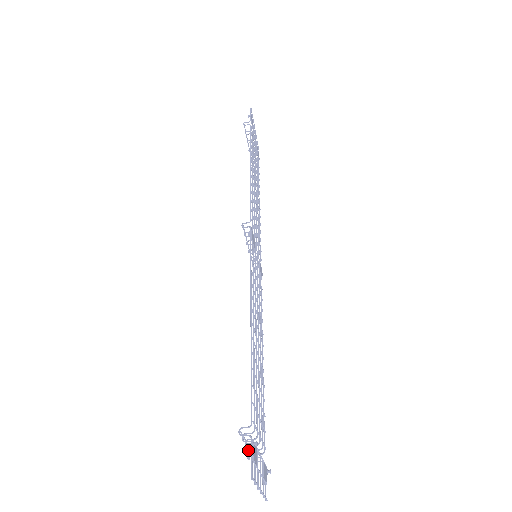
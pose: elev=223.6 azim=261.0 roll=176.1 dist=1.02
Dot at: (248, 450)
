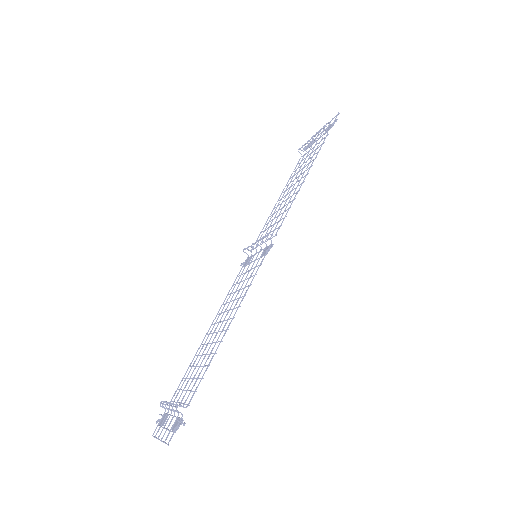
Dot at: occluded
